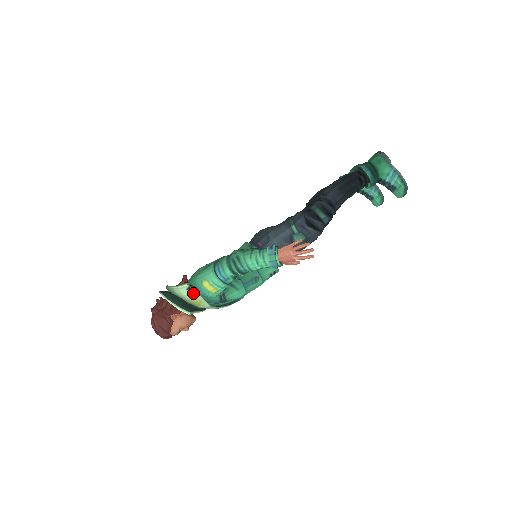
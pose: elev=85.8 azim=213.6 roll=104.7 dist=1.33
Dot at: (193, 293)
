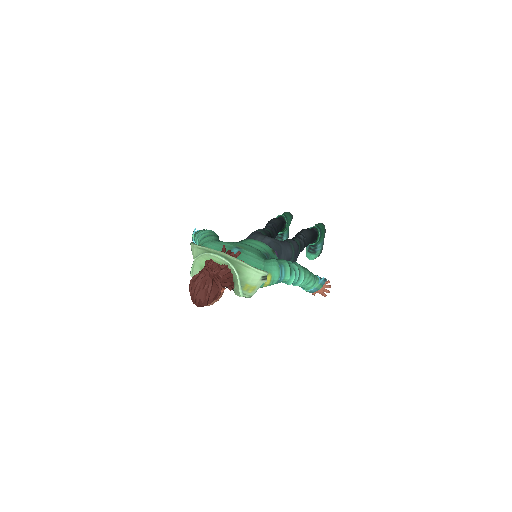
Dot at: (261, 281)
